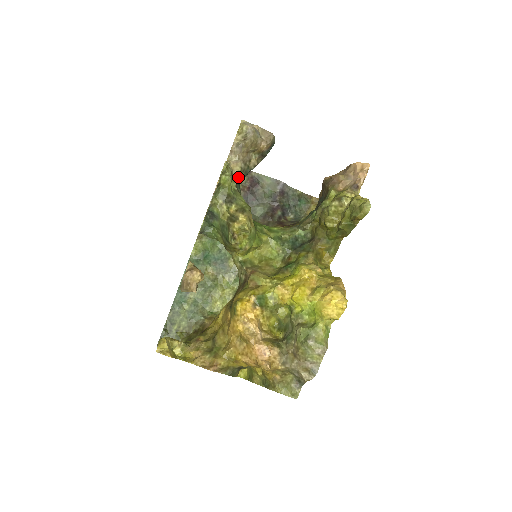
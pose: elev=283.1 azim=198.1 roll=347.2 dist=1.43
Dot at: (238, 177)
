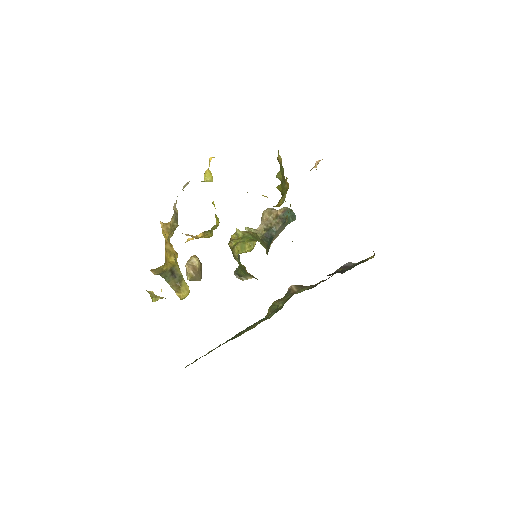
Dot at: (263, 235)
